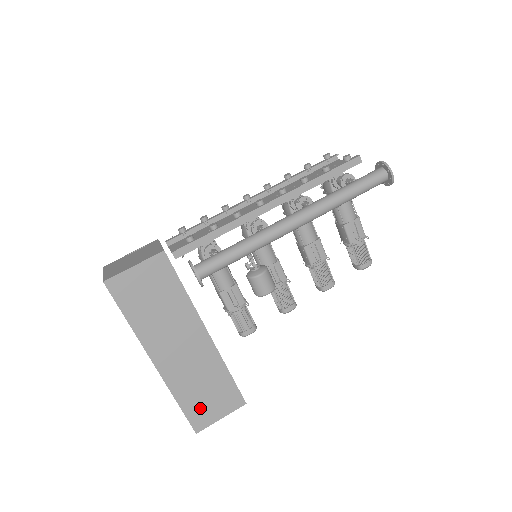
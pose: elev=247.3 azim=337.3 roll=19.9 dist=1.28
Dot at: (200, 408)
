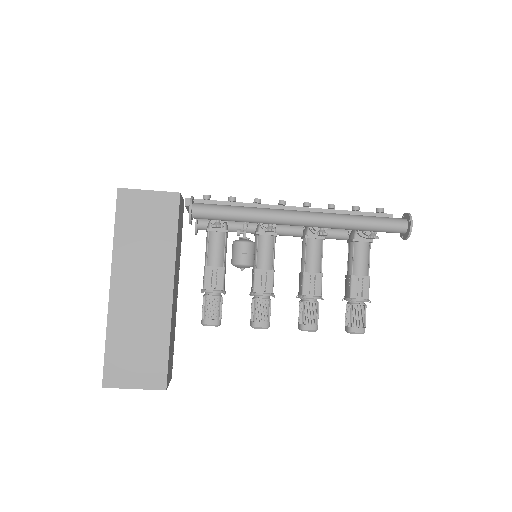
Dot at: (122, 362)
